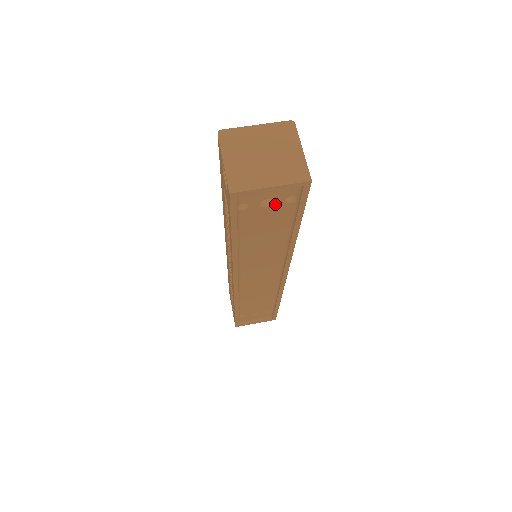
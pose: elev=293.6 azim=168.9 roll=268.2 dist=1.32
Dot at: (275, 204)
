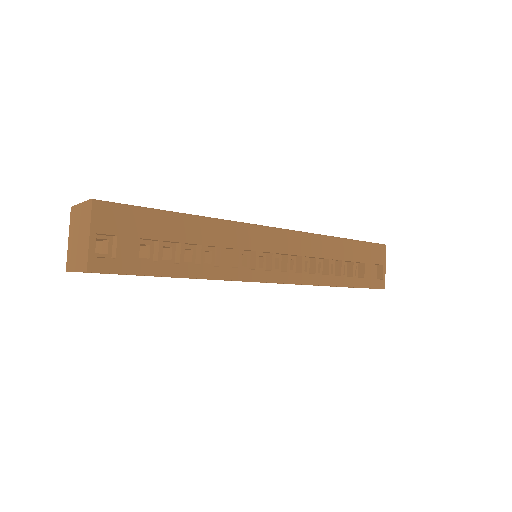
Dot at: occluded
